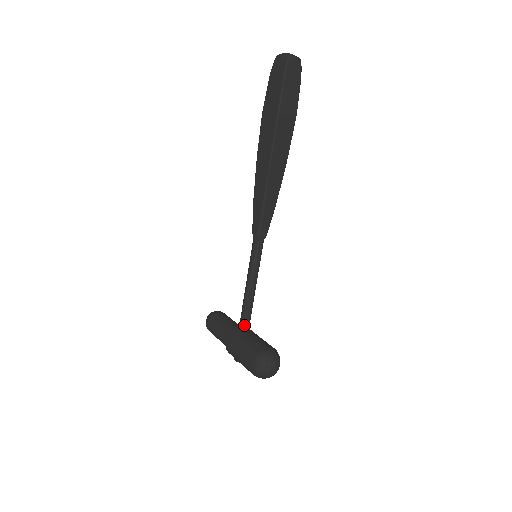
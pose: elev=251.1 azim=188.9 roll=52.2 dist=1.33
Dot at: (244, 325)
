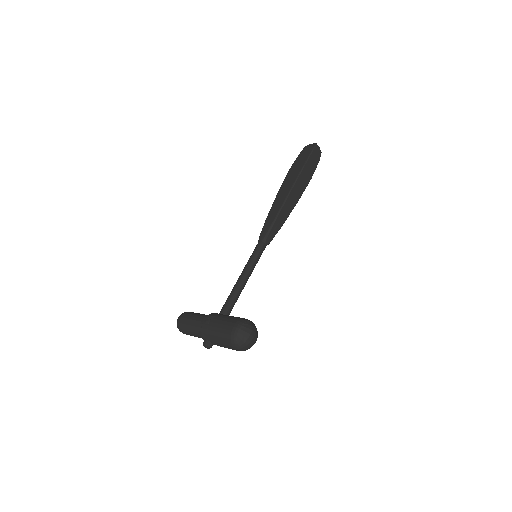
Dot at: (227, 309)
